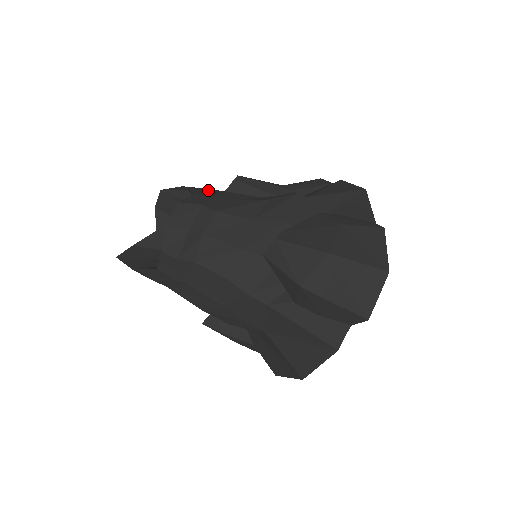
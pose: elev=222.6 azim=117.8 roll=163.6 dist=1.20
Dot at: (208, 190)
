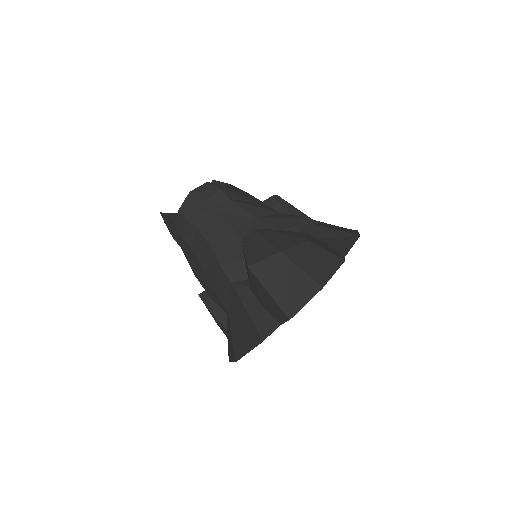
Dot at: (242, 190)
